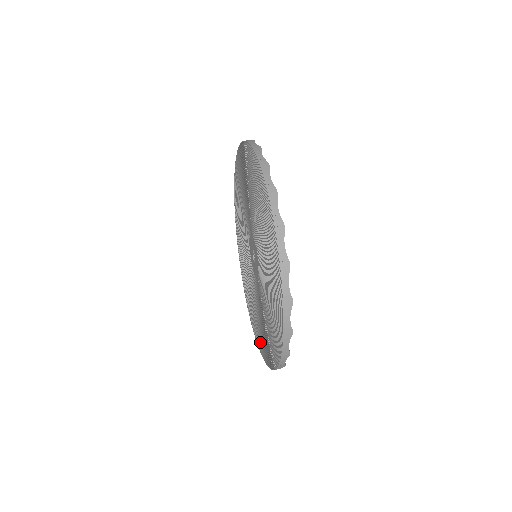
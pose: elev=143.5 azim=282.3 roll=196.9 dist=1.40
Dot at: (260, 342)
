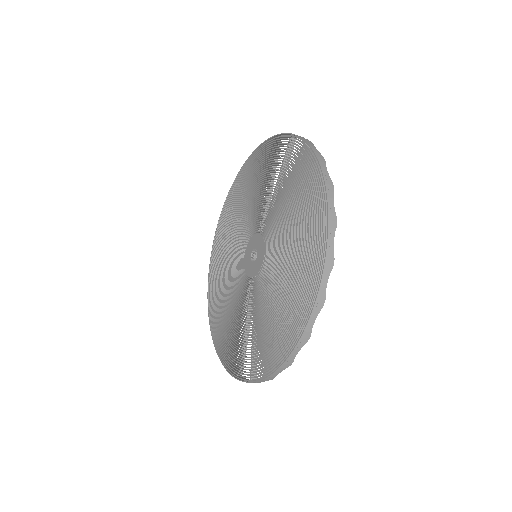
Dot at: (238, 361)
